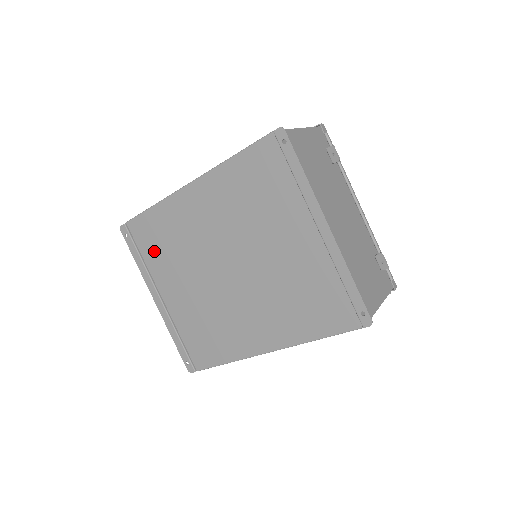
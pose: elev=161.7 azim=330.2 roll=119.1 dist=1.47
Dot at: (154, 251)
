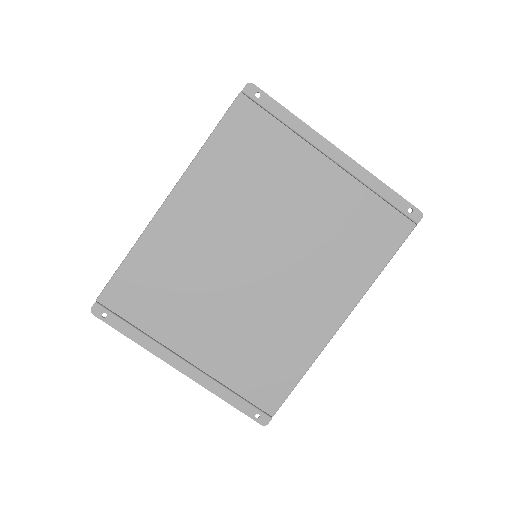
Dot at: (152, 309)
